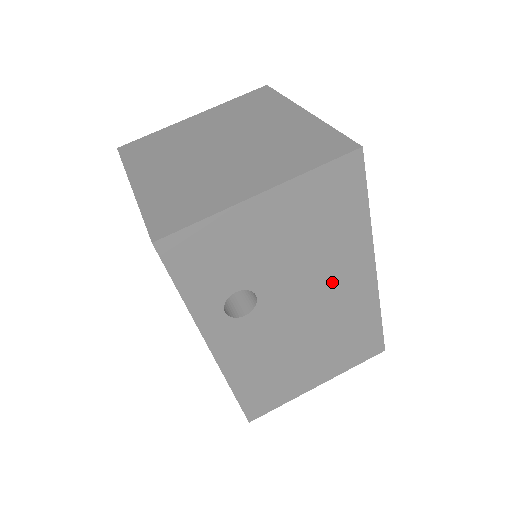
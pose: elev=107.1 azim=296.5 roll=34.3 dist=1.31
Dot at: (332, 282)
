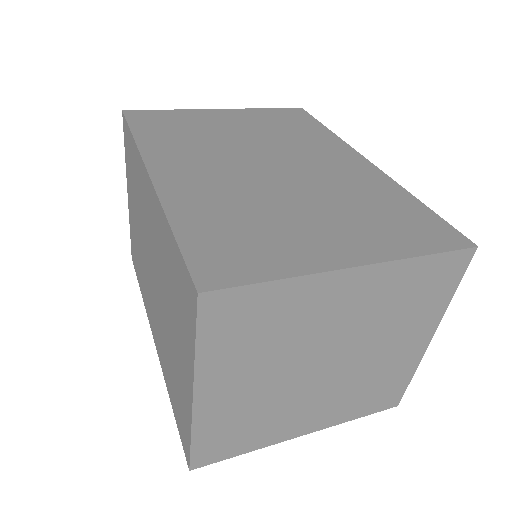
Dot at: occluded
